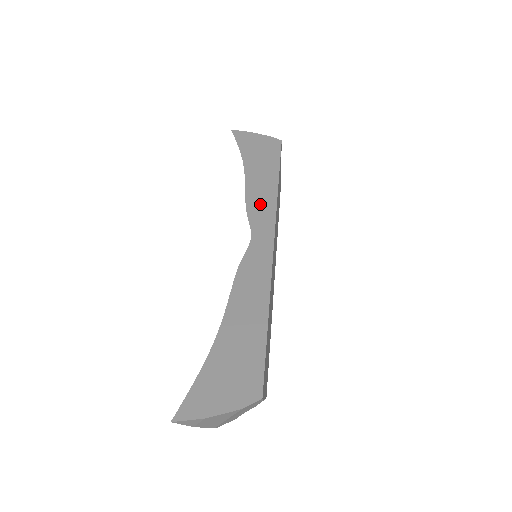
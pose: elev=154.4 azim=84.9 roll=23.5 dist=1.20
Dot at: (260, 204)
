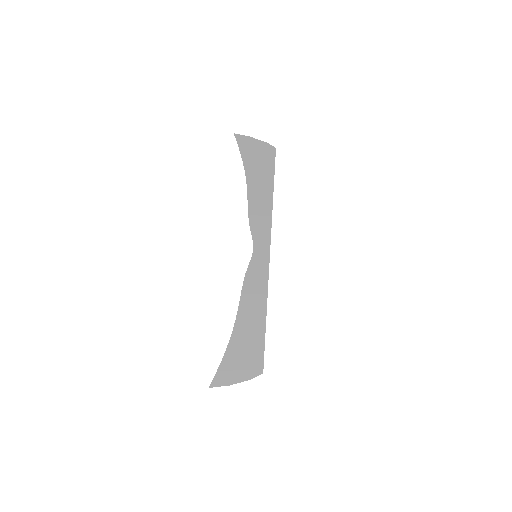
Dot at: (259, 217)
